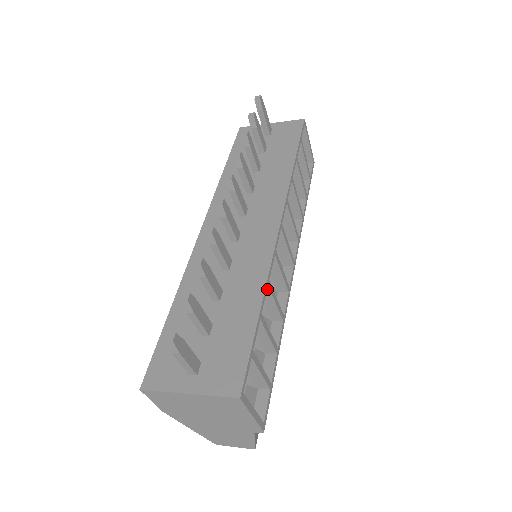
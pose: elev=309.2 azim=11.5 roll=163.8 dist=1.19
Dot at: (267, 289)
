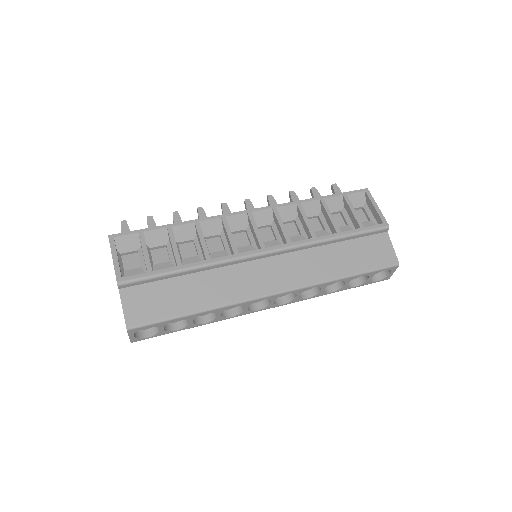
Dot at: (196, 227)
